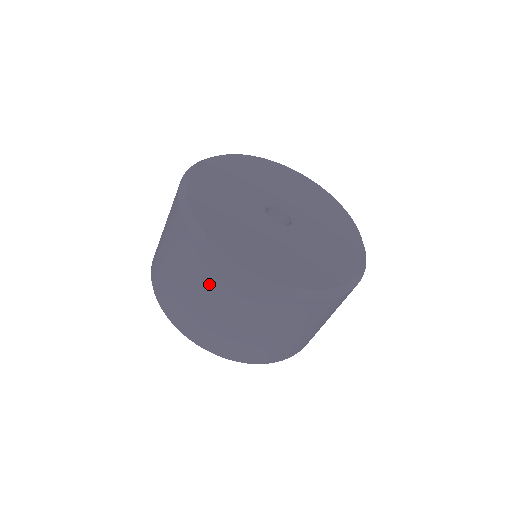
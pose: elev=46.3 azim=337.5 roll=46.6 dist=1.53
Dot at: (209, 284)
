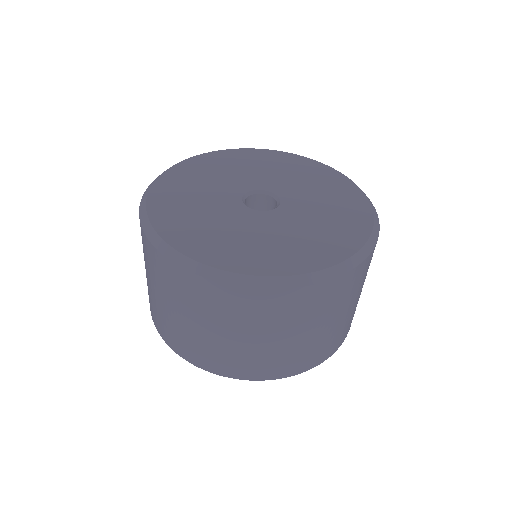
Dot at: (254, 316)
